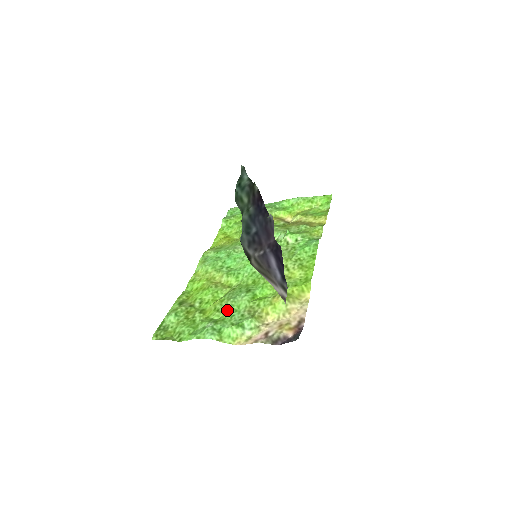
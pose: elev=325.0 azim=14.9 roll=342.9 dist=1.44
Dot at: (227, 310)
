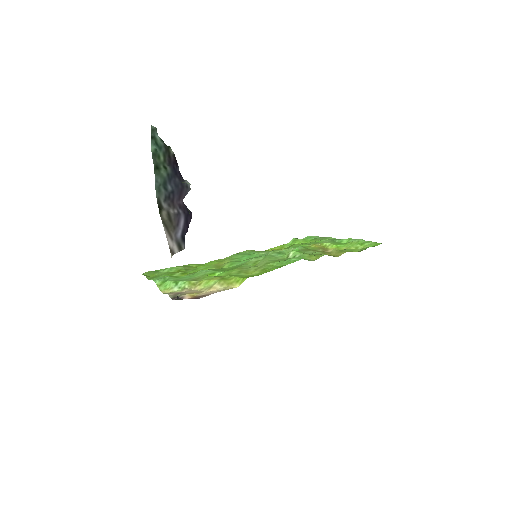
Dot at: (190, 275)
